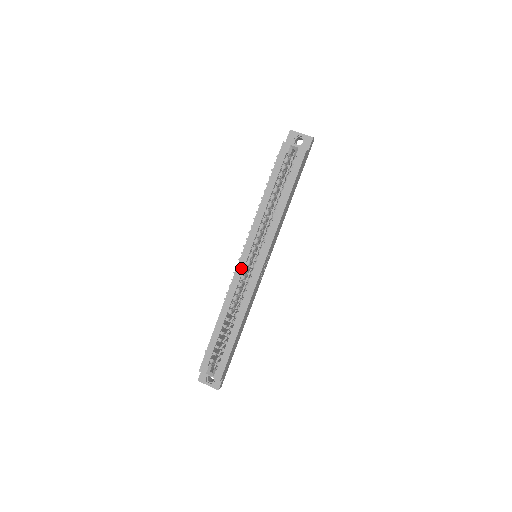
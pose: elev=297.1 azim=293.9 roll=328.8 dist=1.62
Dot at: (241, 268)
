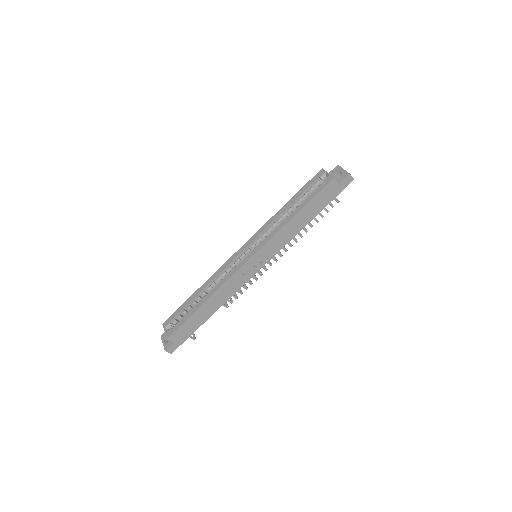
Dot at: (236, 256)
